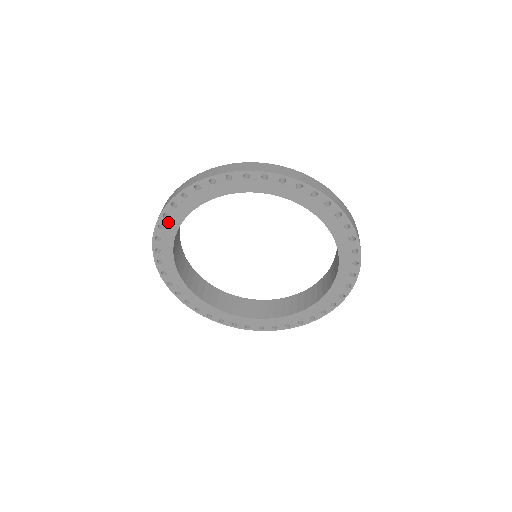
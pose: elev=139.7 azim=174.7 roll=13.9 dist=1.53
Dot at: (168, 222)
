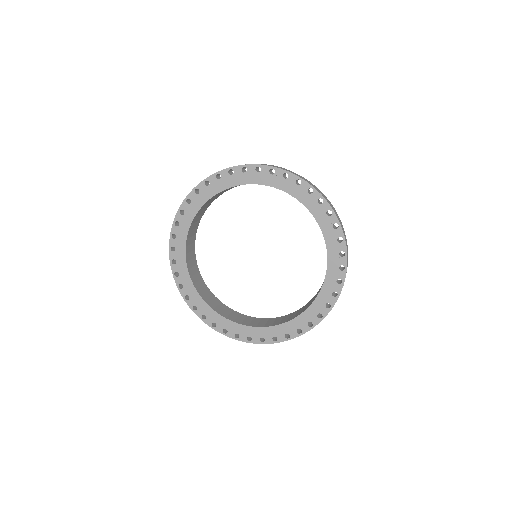
Dot at: (181, 278)
